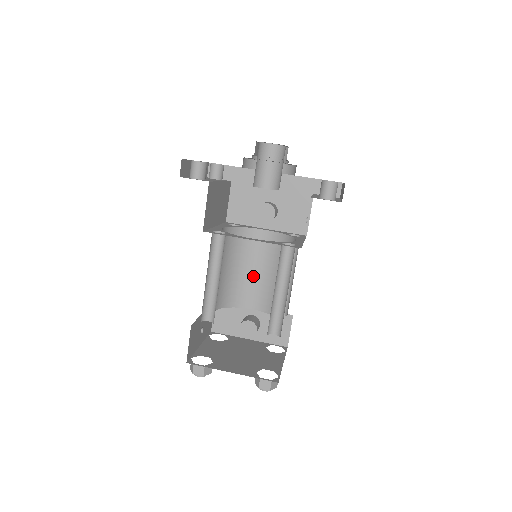
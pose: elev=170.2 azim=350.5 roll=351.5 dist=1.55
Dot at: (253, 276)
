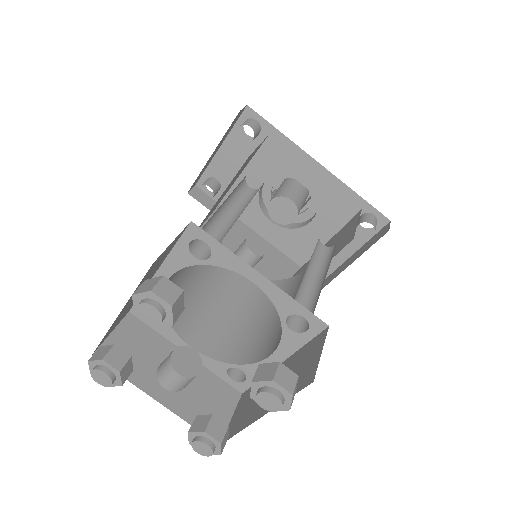
Dot at: (209, 305)
